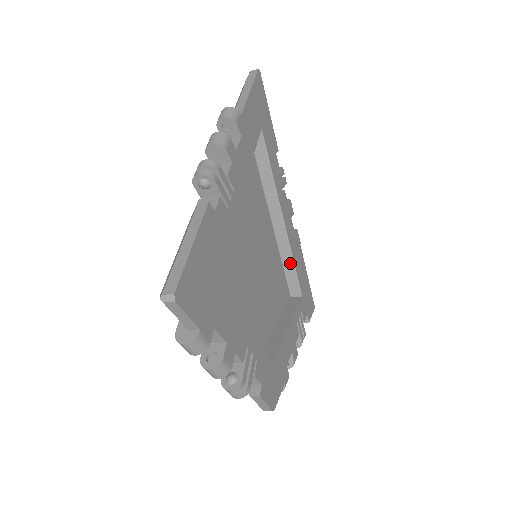
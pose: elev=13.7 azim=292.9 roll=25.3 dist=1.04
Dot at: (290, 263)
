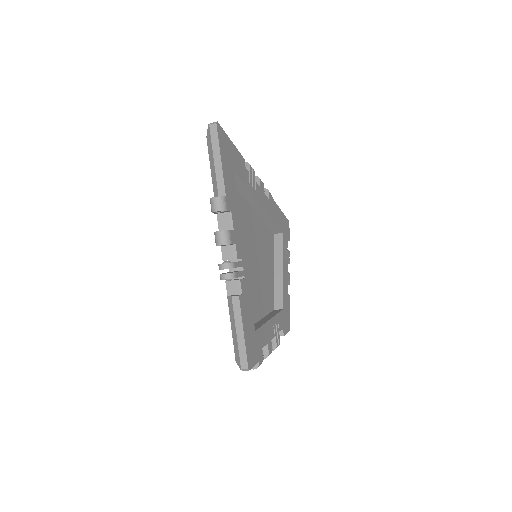
Dot at: (271, 222)
